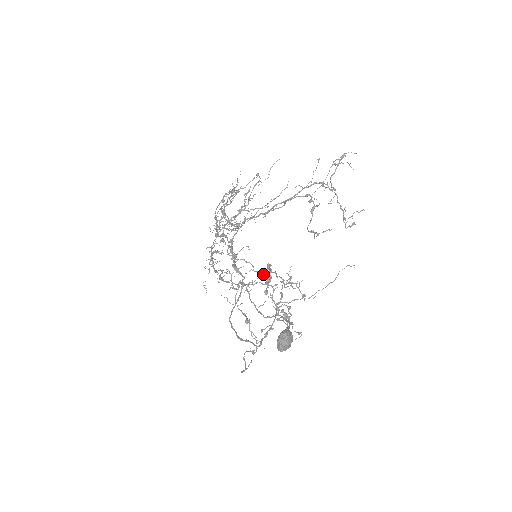
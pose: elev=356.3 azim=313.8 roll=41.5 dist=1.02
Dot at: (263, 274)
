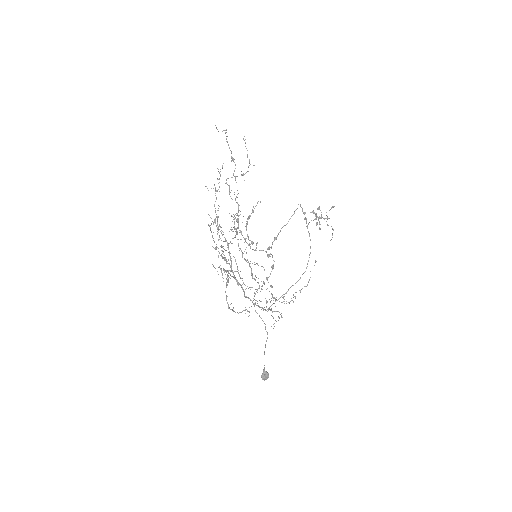
Dot at: occluded
